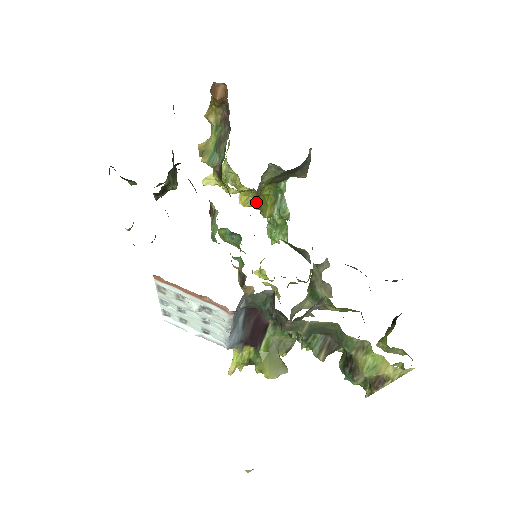
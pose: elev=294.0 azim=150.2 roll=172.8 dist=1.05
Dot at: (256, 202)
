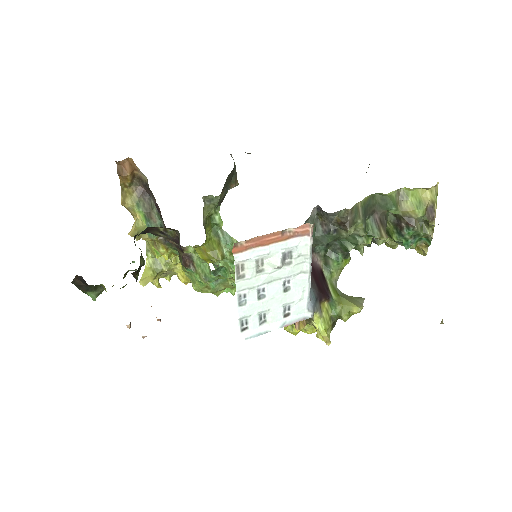
Dot at: (202, 257)
